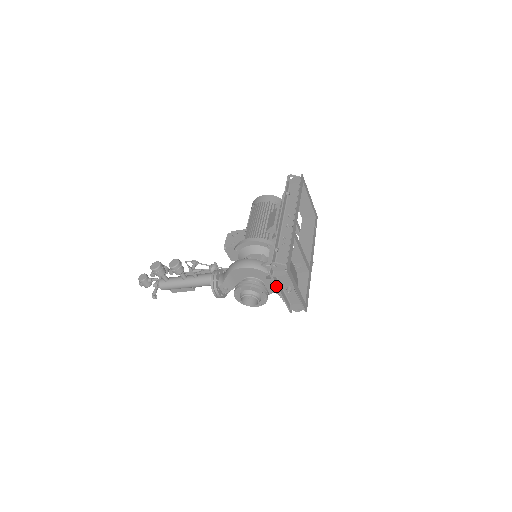
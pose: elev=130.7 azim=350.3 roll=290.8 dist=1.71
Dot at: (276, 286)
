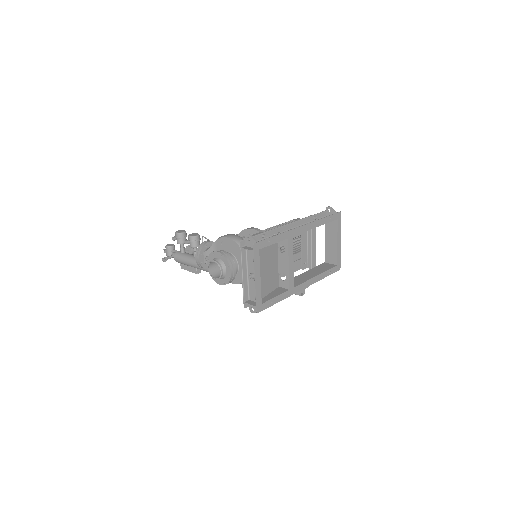
Dot at: (241, 262)
